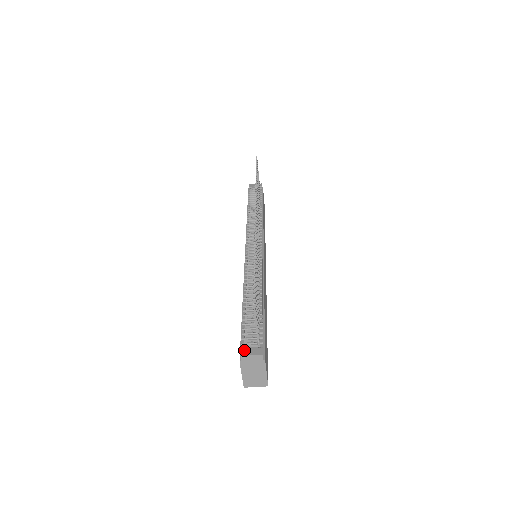
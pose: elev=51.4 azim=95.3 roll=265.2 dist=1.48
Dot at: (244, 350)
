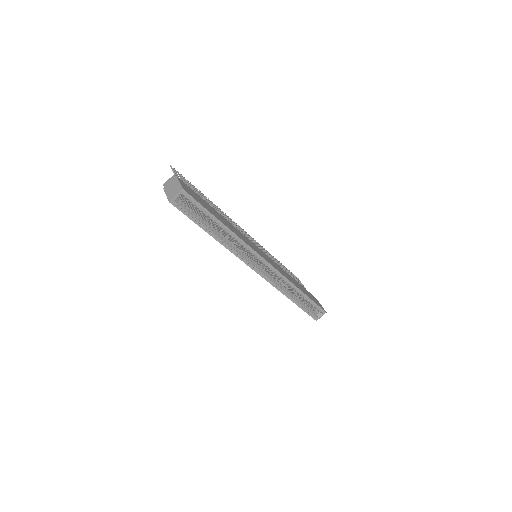
Dot at: occluded
